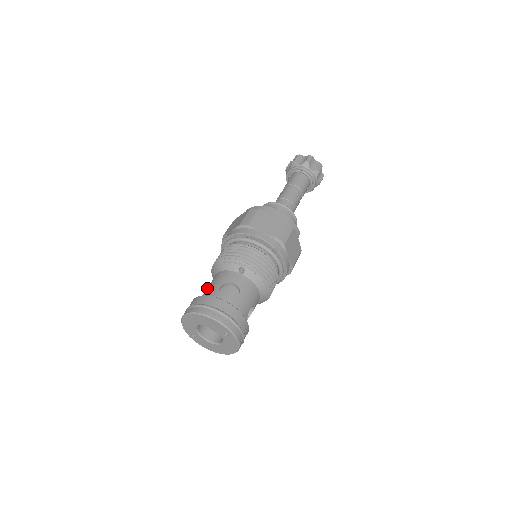
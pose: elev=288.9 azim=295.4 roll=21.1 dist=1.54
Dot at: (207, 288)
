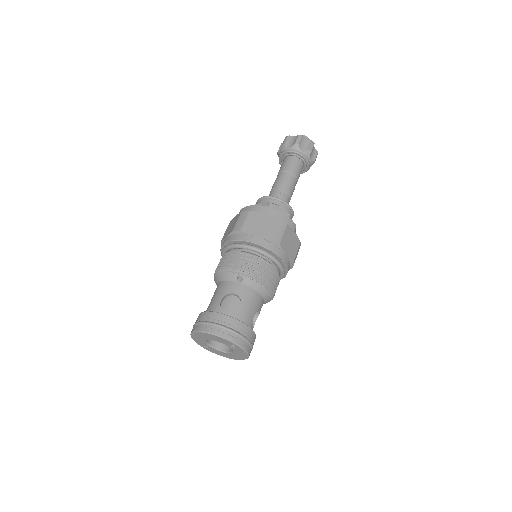
Dot at: occluded
